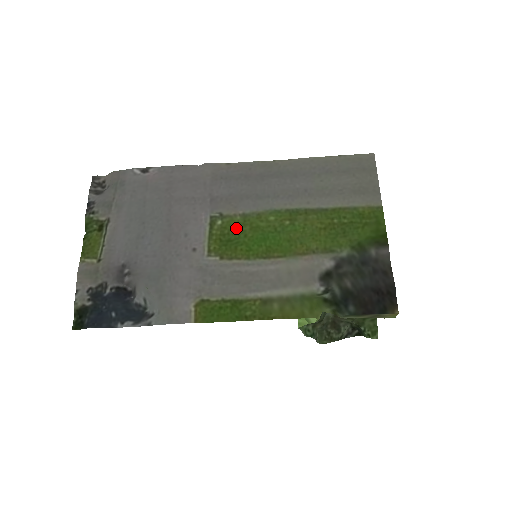
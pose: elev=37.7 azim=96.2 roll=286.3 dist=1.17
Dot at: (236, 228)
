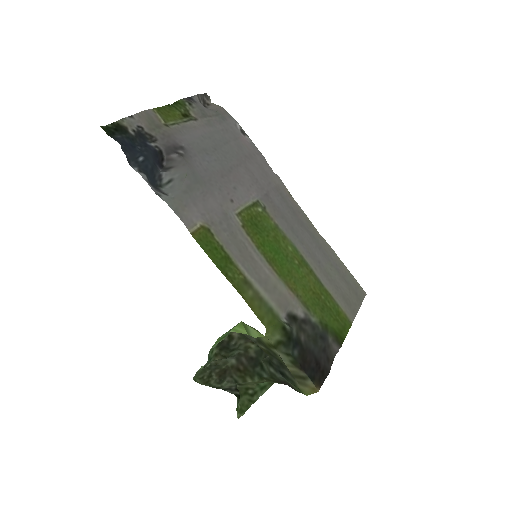
Dot at: (266, 225)
